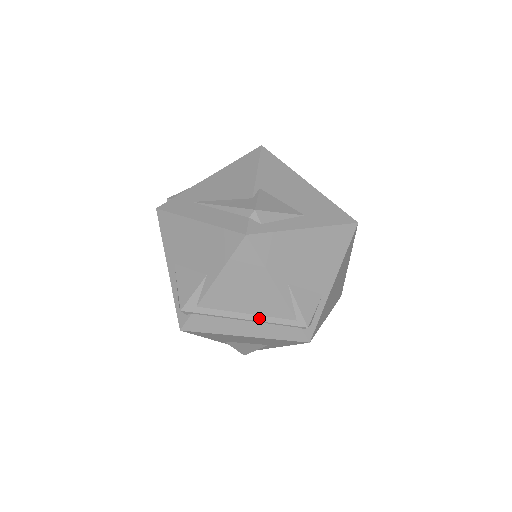
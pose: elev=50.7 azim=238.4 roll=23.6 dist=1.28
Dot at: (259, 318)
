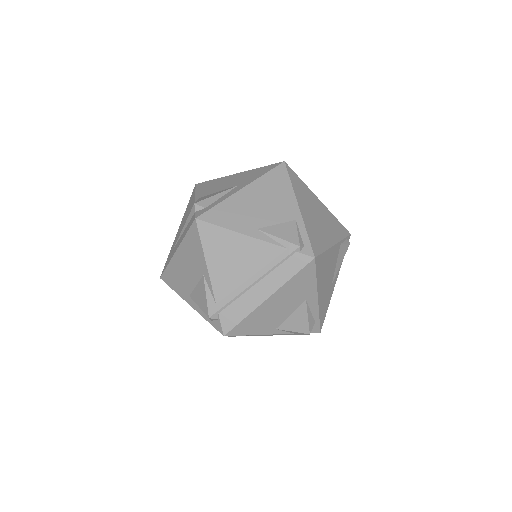
Dot at: (262, 272)
